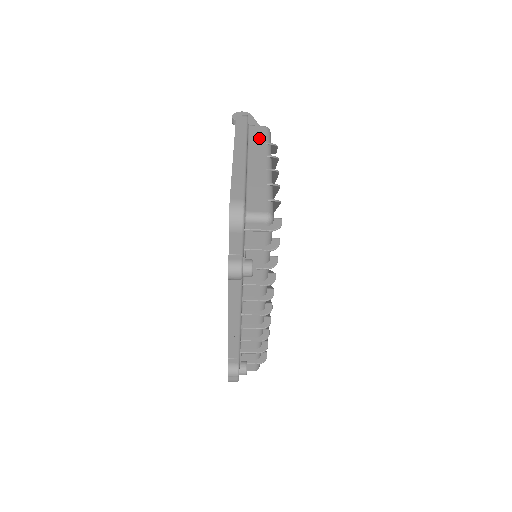
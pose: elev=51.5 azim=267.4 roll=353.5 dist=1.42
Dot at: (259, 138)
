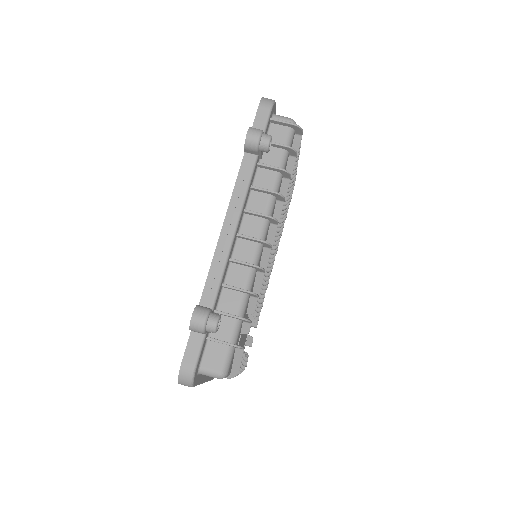
Dot at: occluded
